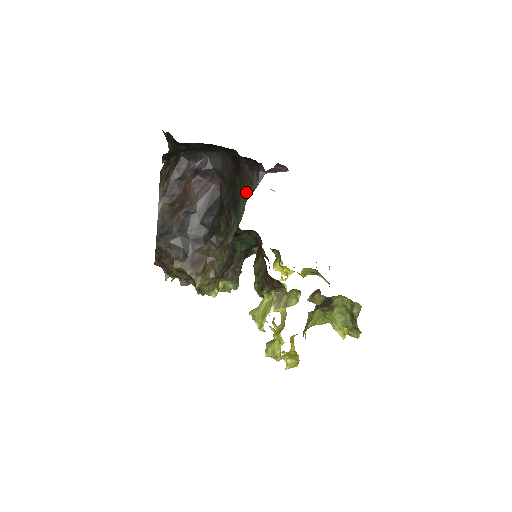
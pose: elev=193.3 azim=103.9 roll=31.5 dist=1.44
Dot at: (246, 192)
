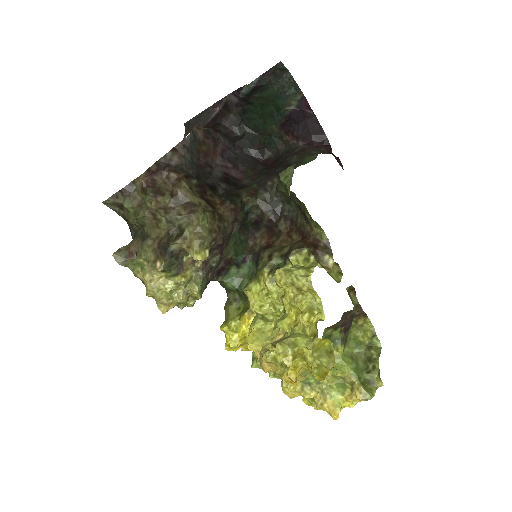
Dot at: (314, 153)
